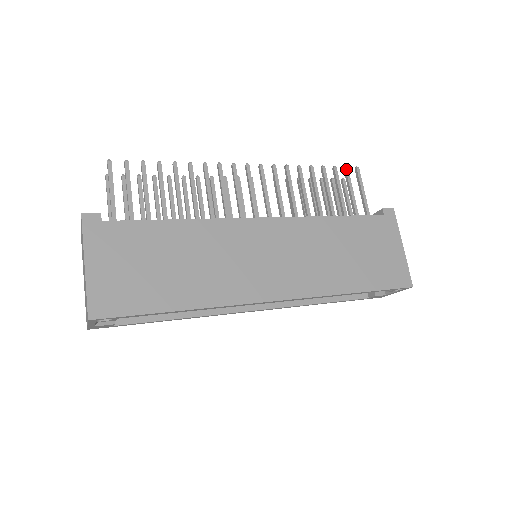
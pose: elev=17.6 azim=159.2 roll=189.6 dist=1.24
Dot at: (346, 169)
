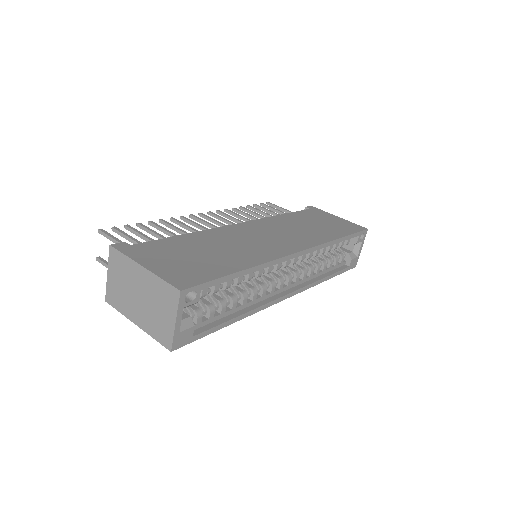
Dot at: (262, 204)
